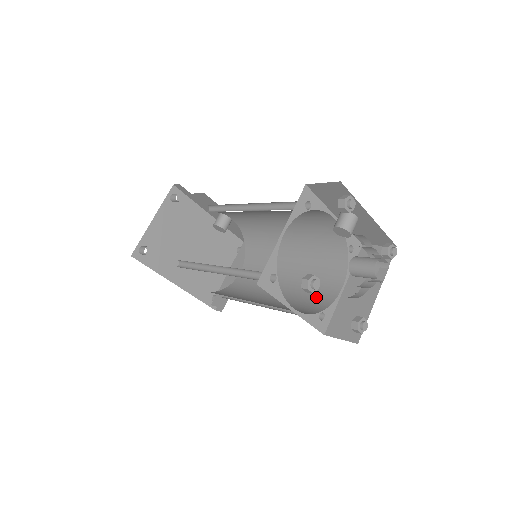
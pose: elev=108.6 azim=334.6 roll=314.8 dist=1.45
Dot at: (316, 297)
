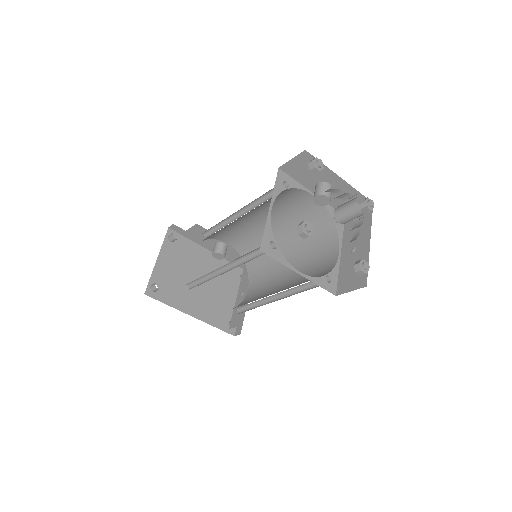
Dot at: (319, 271)
